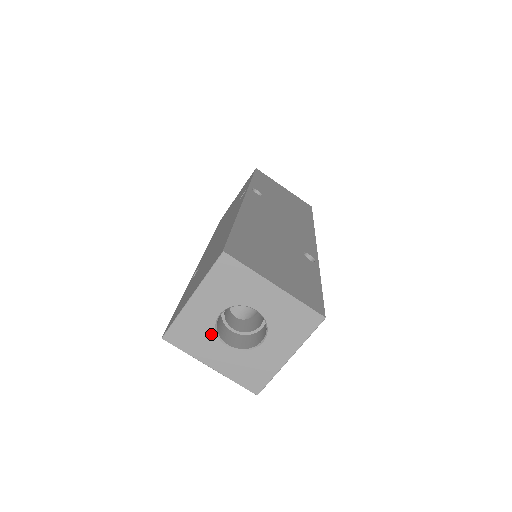
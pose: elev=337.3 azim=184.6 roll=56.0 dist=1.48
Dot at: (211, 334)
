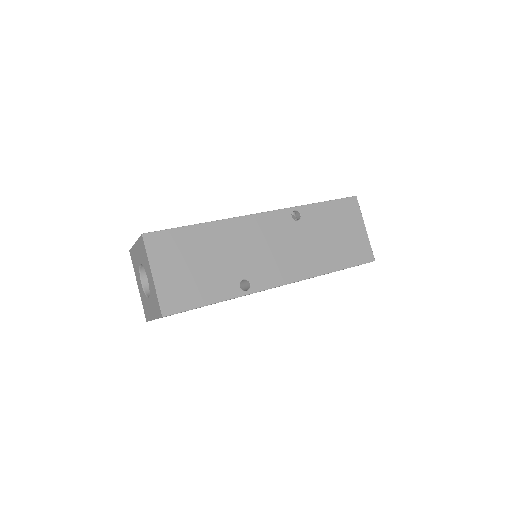
Dot at: (138, 270)
